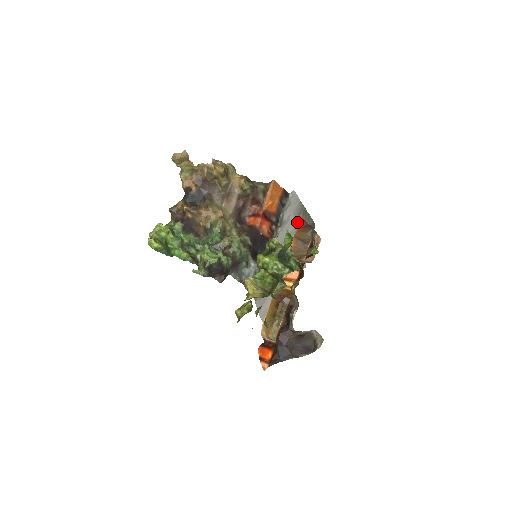
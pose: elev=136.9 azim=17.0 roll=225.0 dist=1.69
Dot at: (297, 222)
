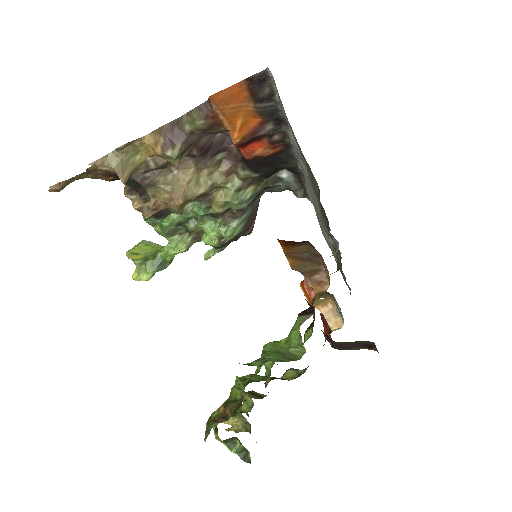
Dot at: (301, 157)
